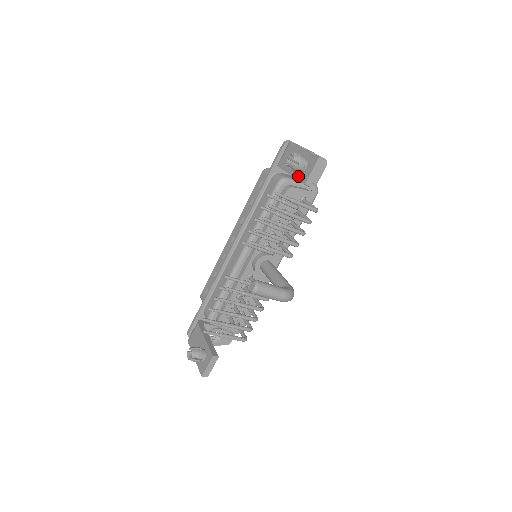
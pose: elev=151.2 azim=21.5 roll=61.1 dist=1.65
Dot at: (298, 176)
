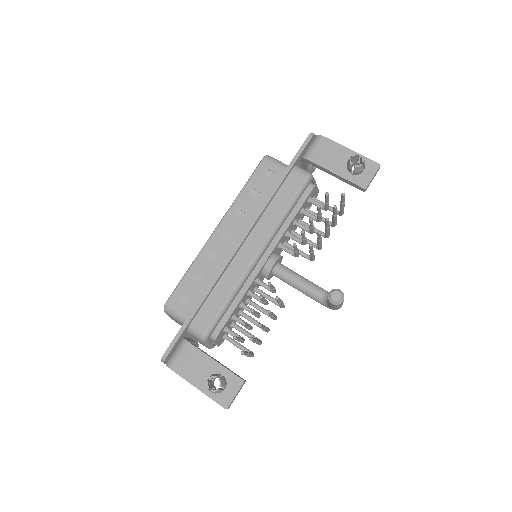
Dot at: (352, 178)
